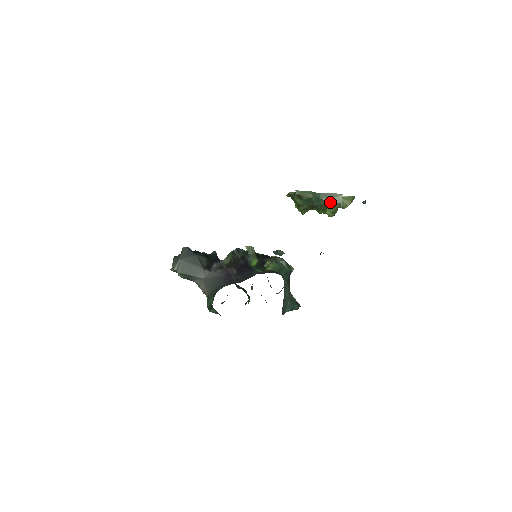
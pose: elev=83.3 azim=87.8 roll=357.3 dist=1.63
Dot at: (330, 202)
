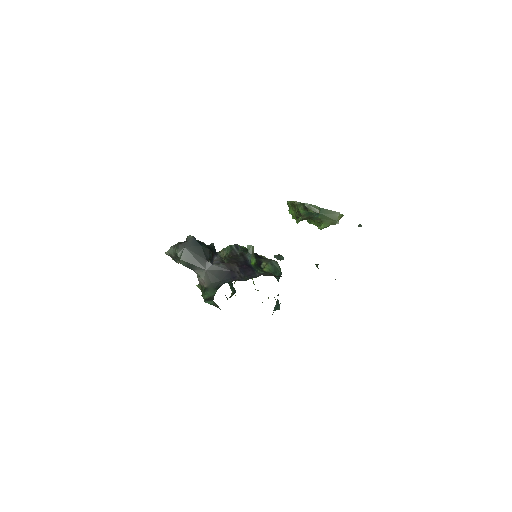
Dot at: (327, 218)
